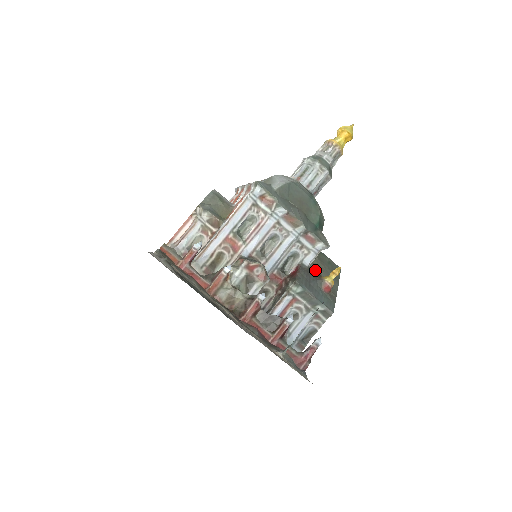
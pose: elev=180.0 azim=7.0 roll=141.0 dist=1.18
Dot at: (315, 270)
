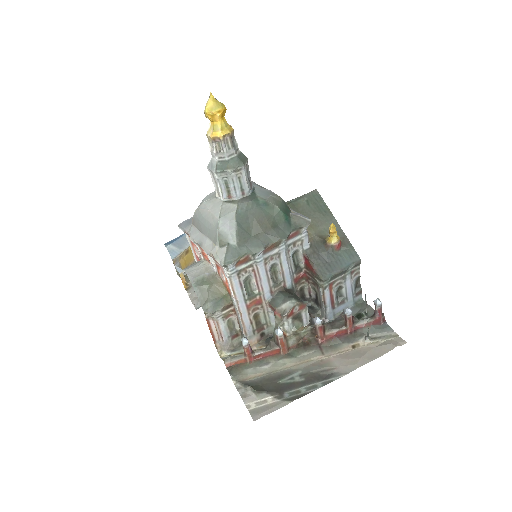
Dot at: (314, 238)
